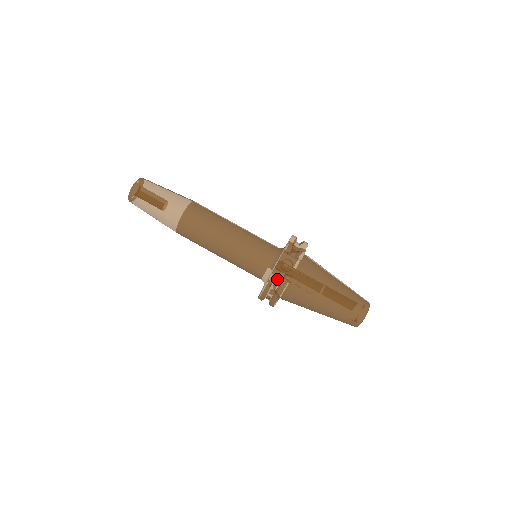
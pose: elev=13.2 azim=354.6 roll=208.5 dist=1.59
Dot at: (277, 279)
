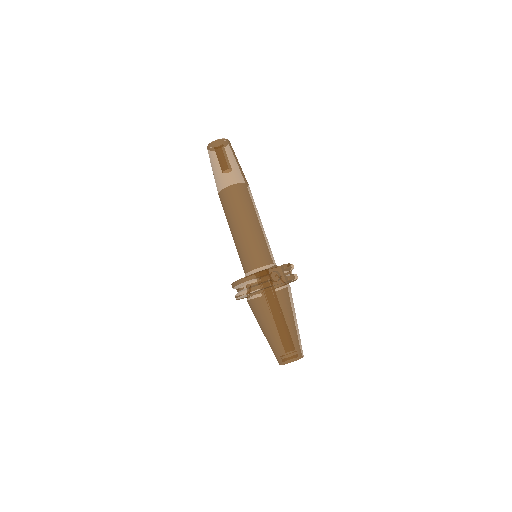
Dot at: (262, 278)
